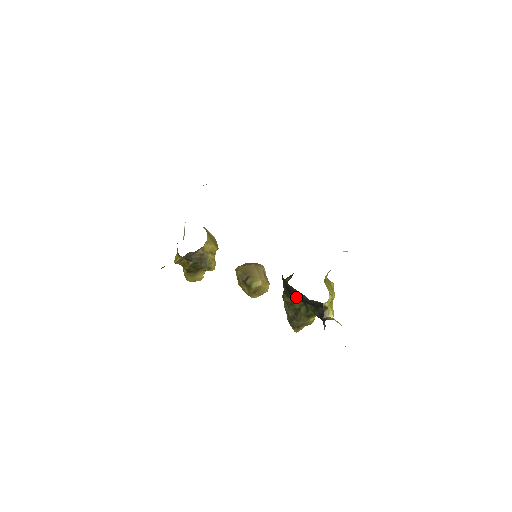
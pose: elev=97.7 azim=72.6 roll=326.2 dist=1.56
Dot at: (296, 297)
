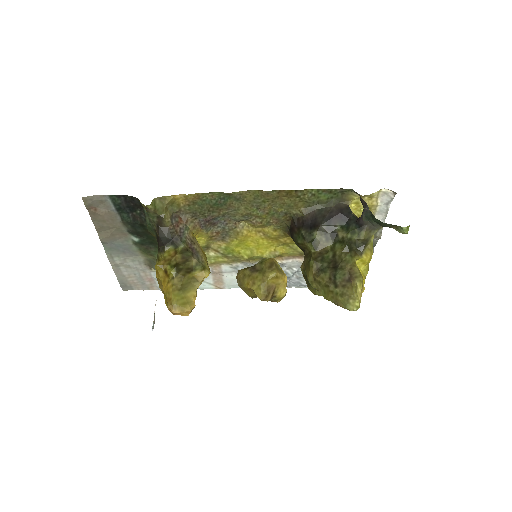
Dot at: (319, 222)
